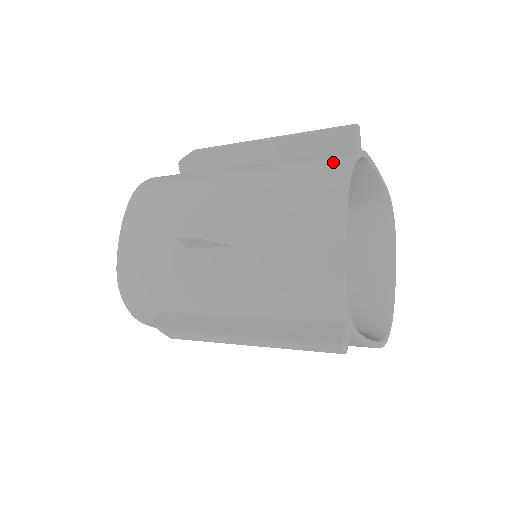
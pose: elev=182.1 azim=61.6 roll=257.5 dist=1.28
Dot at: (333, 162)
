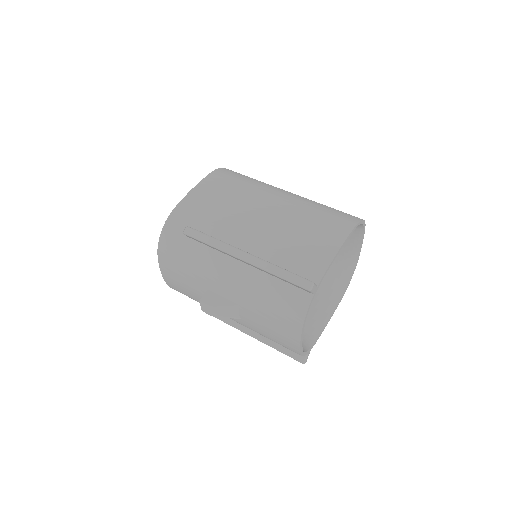
Dot at: (295, 306)
